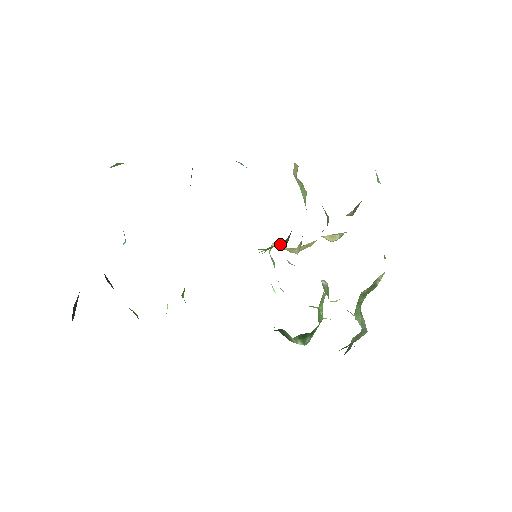
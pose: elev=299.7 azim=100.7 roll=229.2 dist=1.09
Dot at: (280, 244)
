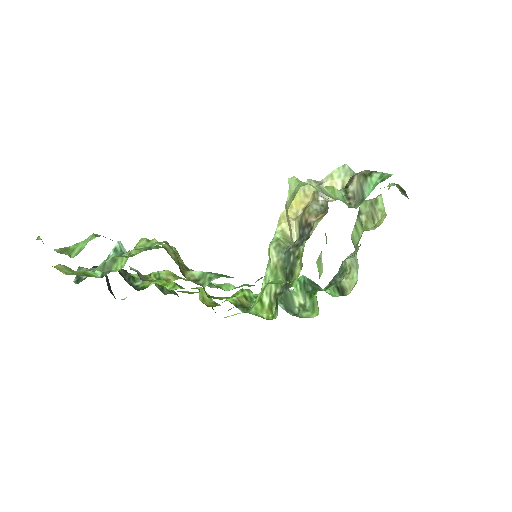
Dot at: occluded
